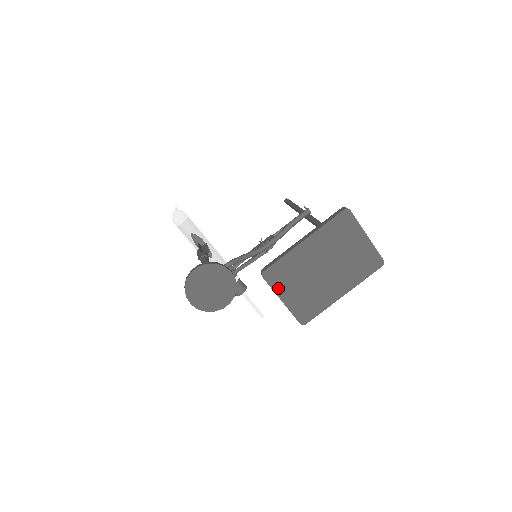
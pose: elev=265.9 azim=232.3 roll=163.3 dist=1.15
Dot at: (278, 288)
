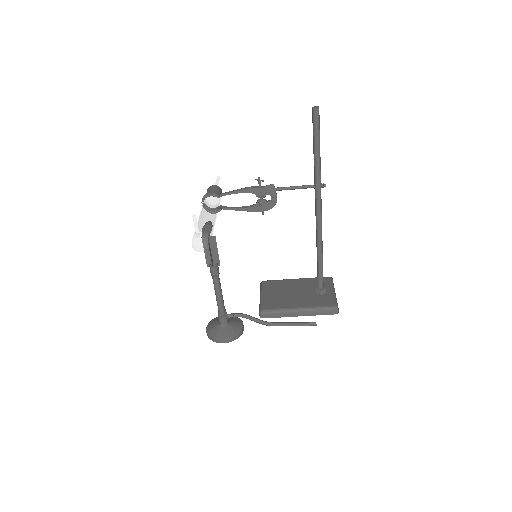
Dot at: occluded
